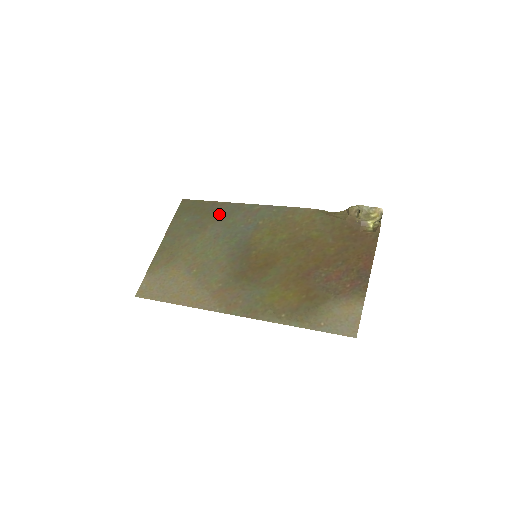
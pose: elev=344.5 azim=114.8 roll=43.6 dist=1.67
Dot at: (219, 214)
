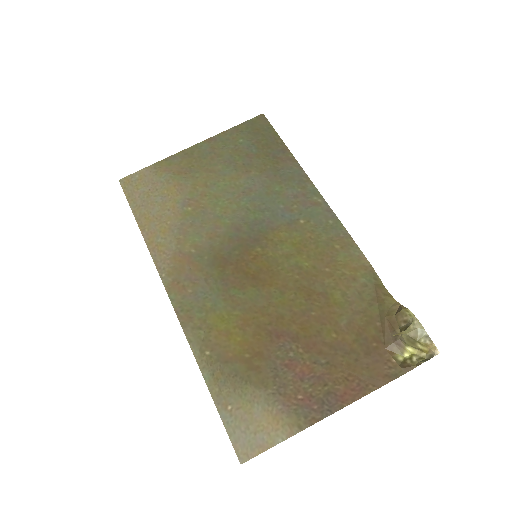
Dot at: (276, 168)
